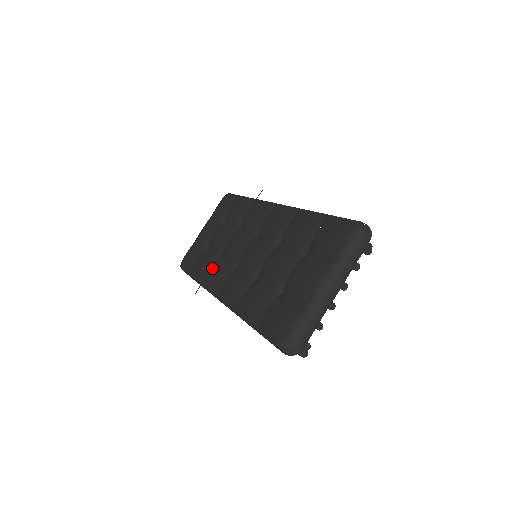
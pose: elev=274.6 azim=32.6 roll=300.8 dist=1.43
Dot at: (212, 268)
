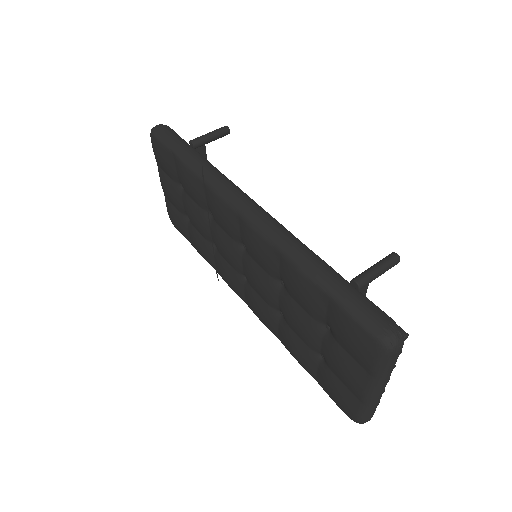
Dot at: (216, 262)
